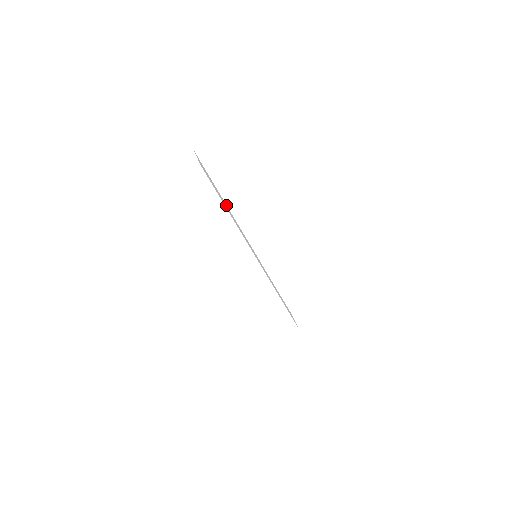
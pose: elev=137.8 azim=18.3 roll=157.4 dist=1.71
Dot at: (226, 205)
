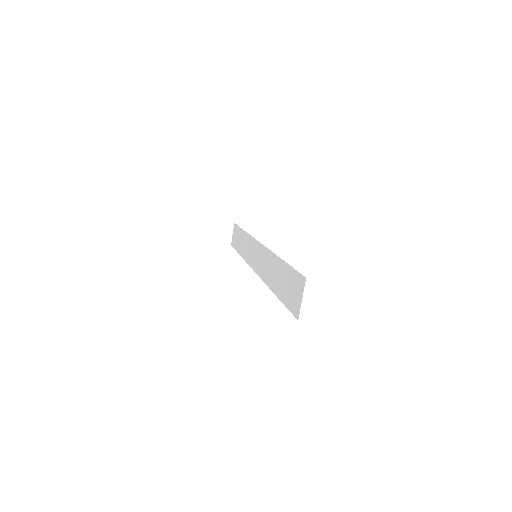
Dot at: (277, 260)
